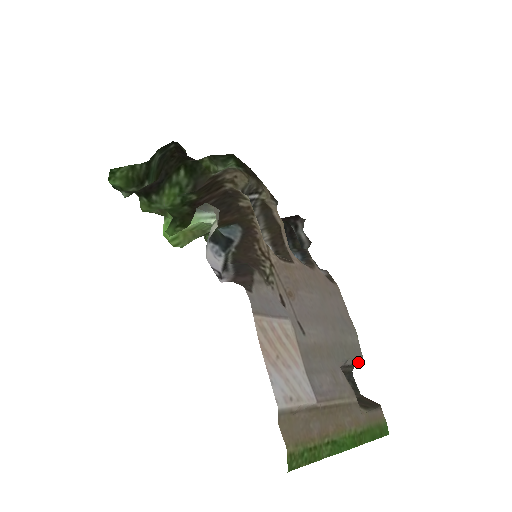
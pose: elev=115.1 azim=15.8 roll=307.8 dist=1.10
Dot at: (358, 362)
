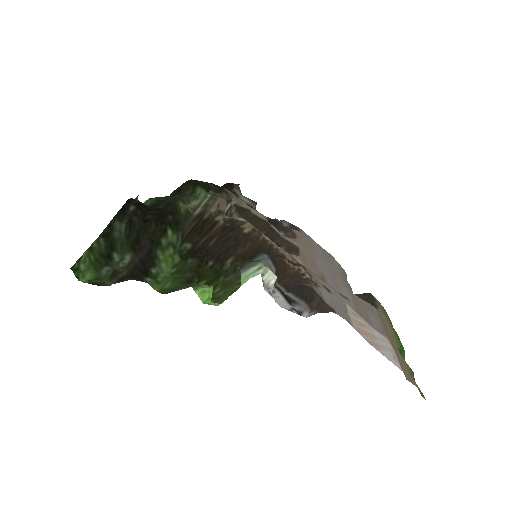
Dot at: occluded
